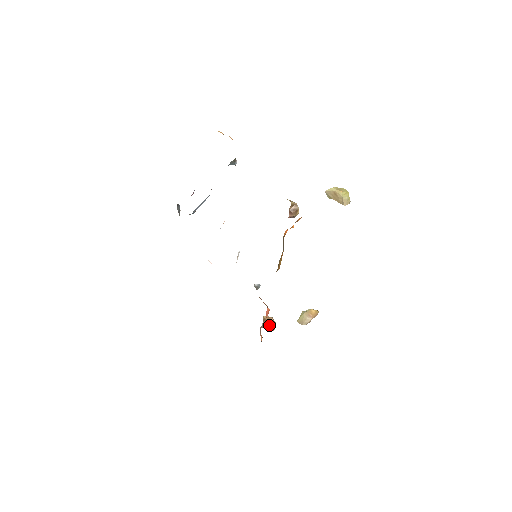
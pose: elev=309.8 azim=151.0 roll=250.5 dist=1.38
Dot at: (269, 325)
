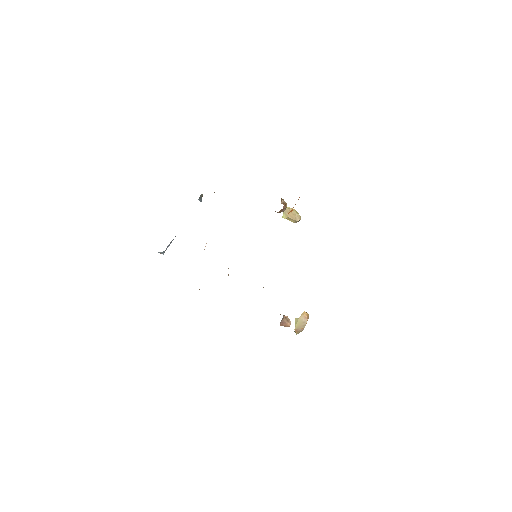
Dot at: (286, 319)
